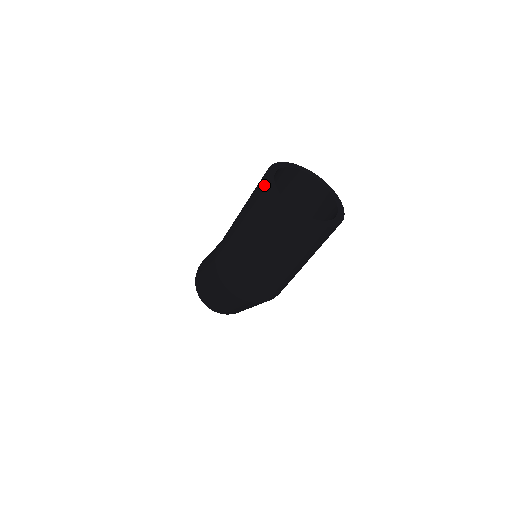
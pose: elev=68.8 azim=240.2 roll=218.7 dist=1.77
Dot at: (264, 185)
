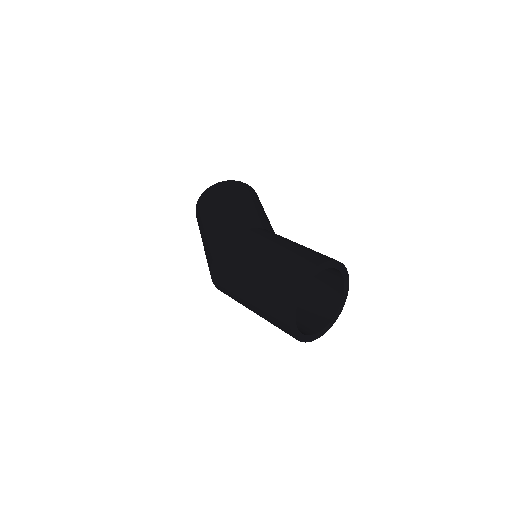
Dot at: (294, 285)
